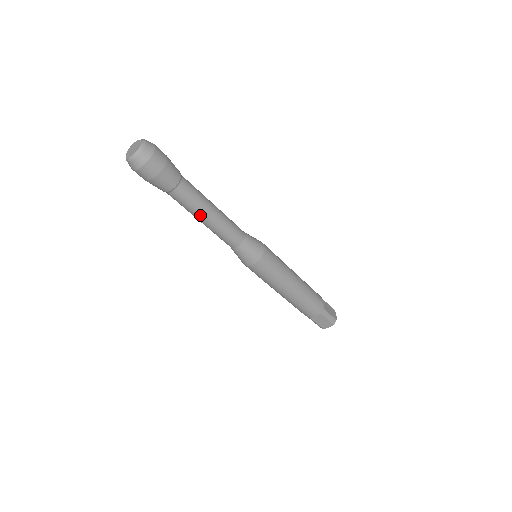
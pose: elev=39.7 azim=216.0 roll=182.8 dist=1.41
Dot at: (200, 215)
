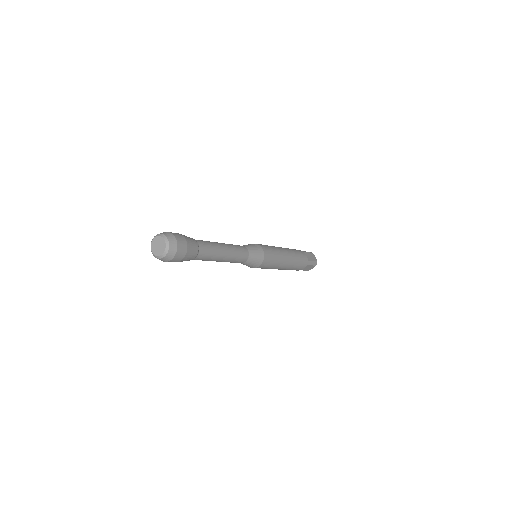
Dot at: (216, 260)
